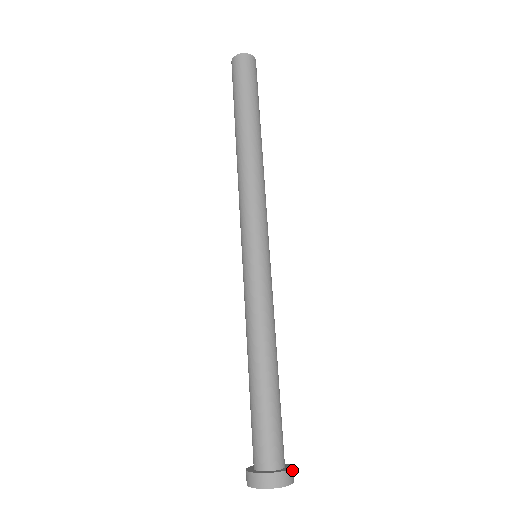
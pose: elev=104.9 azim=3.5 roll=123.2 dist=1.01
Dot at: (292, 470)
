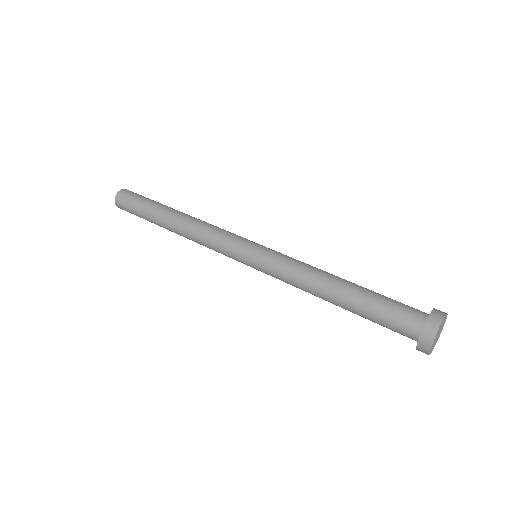
Dot at: (436, 309)
